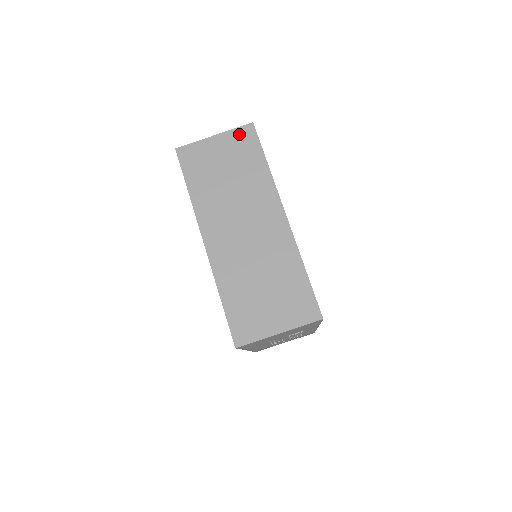
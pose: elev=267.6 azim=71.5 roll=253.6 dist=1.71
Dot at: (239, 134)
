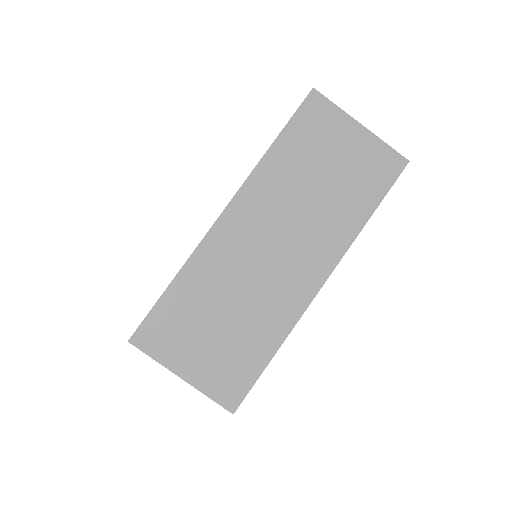
Dot at: (384, 155)
